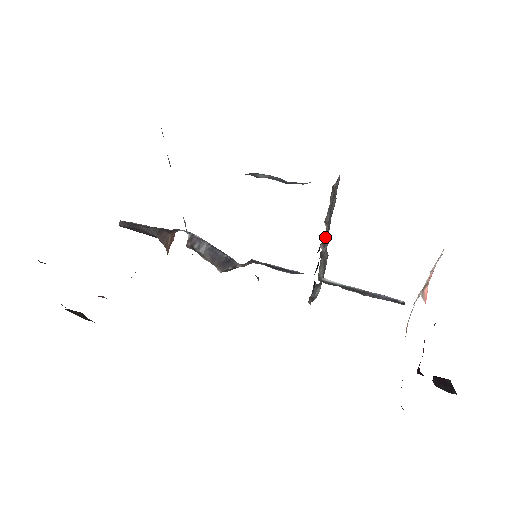
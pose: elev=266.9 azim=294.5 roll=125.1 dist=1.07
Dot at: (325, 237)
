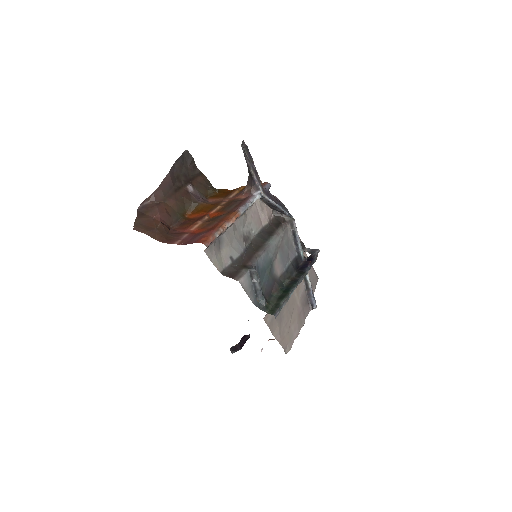
Dot at: occluded
